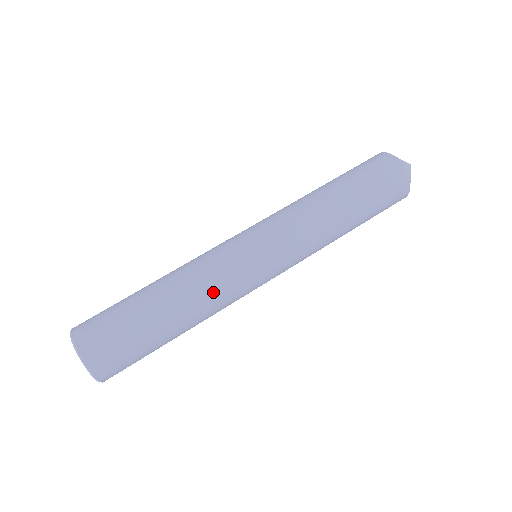
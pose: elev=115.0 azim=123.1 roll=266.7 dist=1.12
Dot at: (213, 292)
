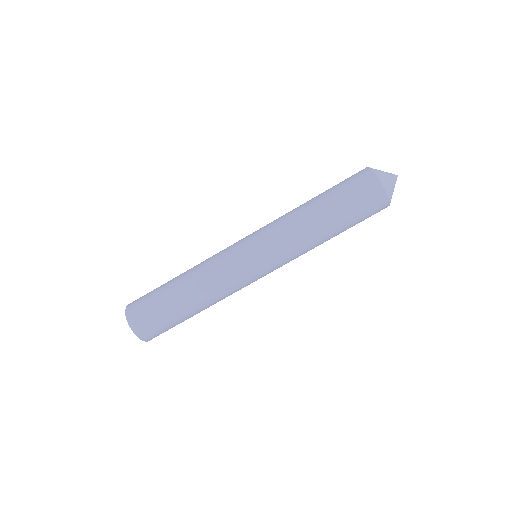
Dot at: occluded
